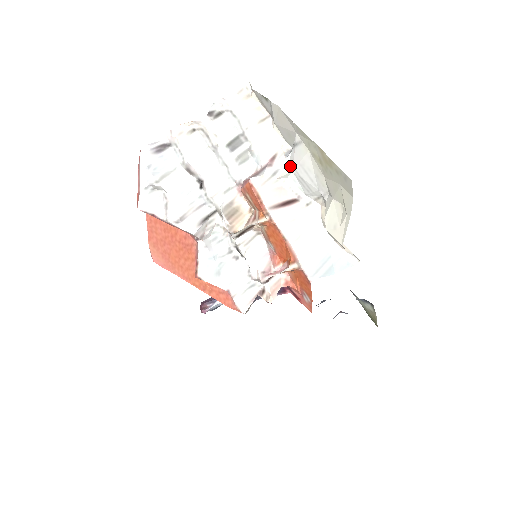
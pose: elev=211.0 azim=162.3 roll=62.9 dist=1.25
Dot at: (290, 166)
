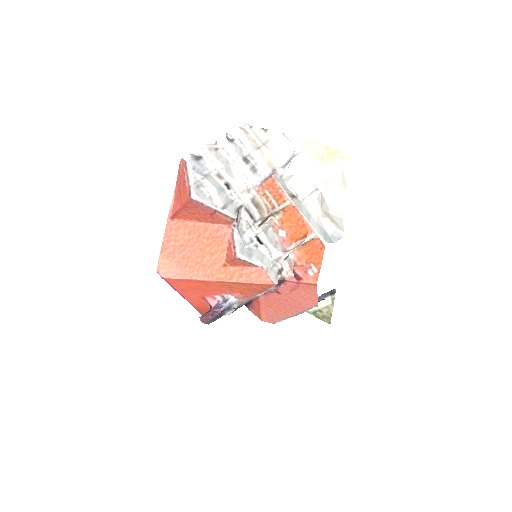
Dot at: (289, 172)
